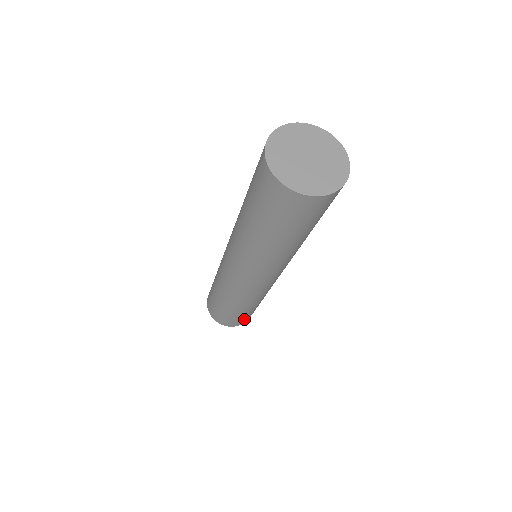
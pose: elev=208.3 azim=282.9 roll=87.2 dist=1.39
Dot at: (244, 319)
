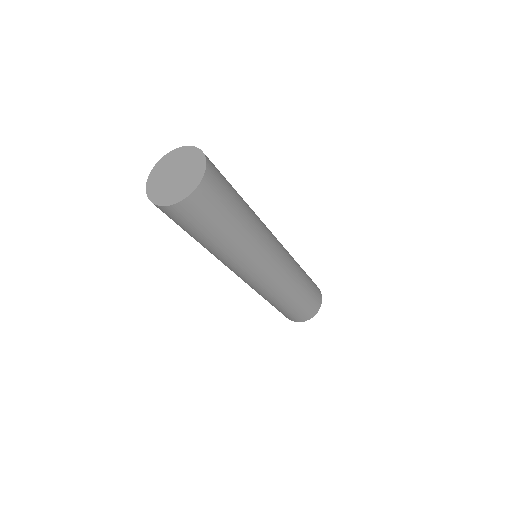
Dot at: (314, 302)
